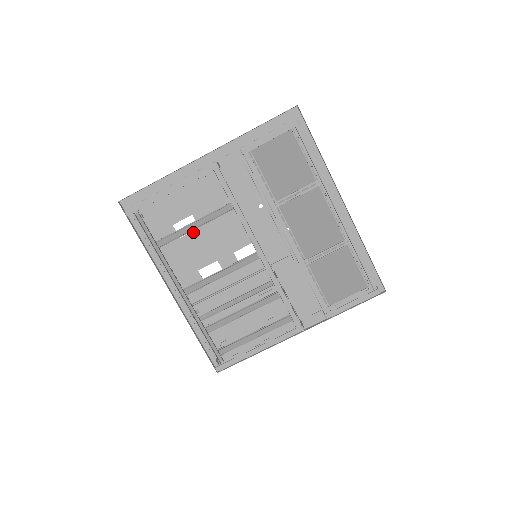
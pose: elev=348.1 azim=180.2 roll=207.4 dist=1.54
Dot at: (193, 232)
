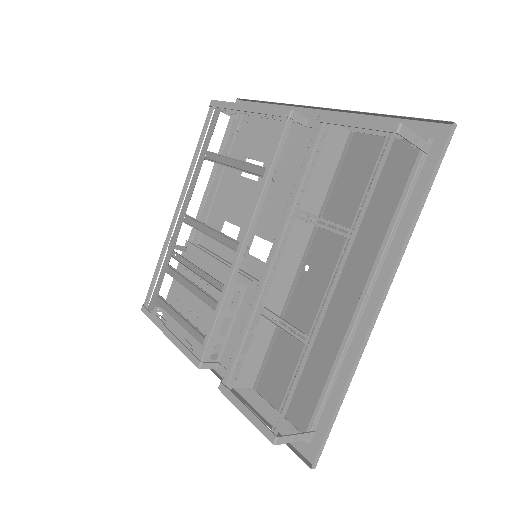
Dot at: (251, 180)
